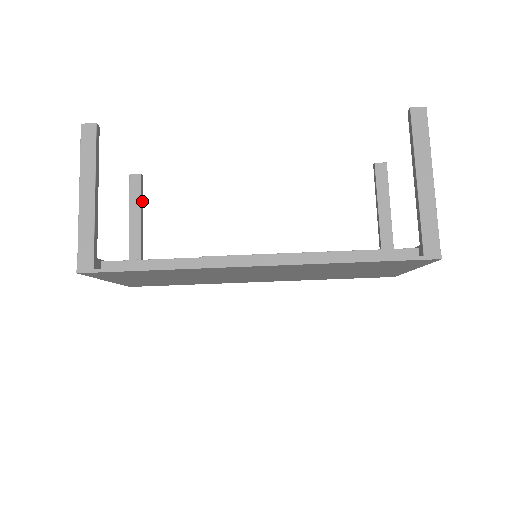
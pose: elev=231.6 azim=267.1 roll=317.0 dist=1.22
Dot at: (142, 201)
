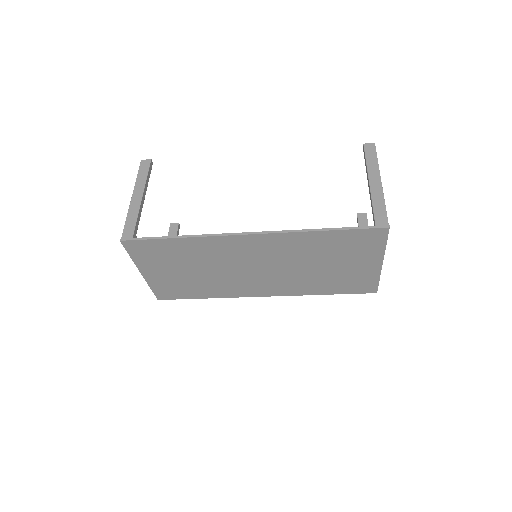
Dot at: occluded
